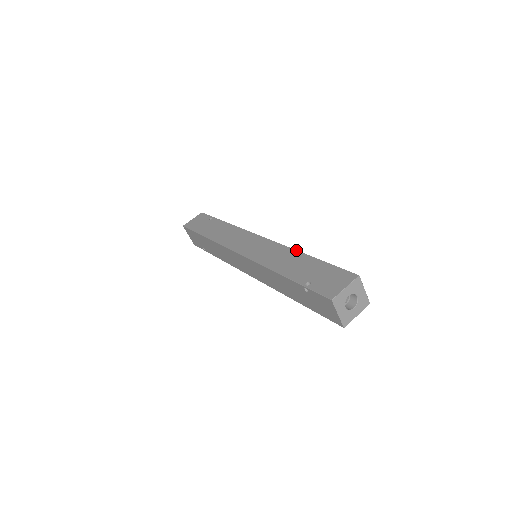
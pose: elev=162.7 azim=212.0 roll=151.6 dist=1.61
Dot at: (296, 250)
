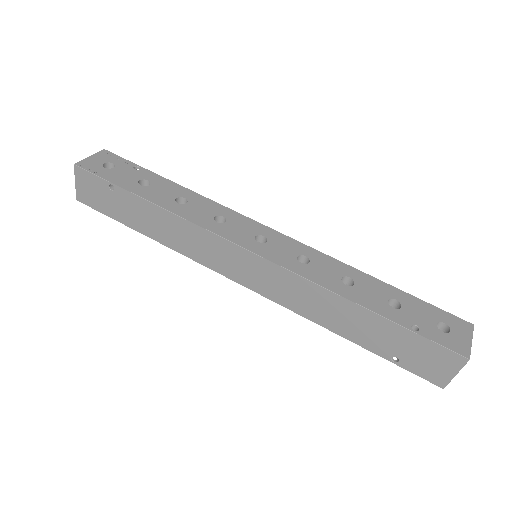
Dot at: (338, 296)
